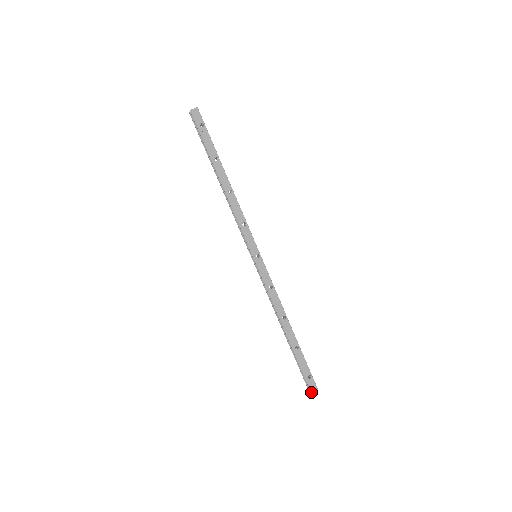
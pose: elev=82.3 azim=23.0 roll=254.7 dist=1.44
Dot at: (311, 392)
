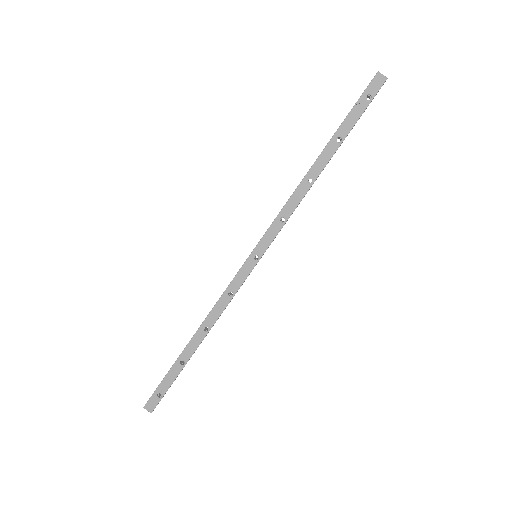
Dot at: (145, 406)
